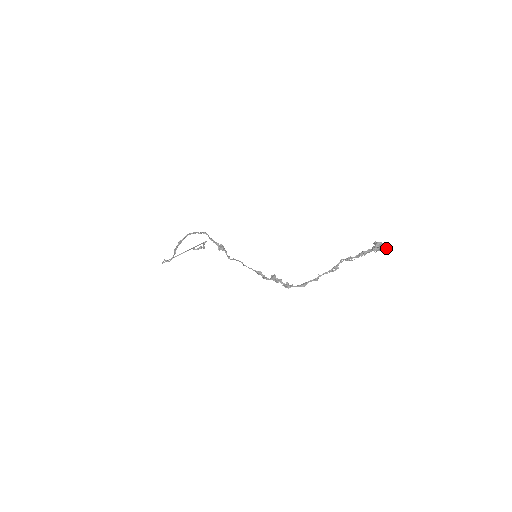
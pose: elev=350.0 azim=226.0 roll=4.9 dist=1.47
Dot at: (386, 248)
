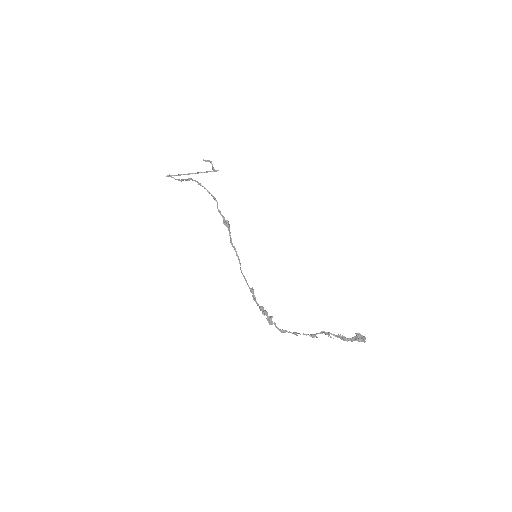
Dot at: (364, 341)
